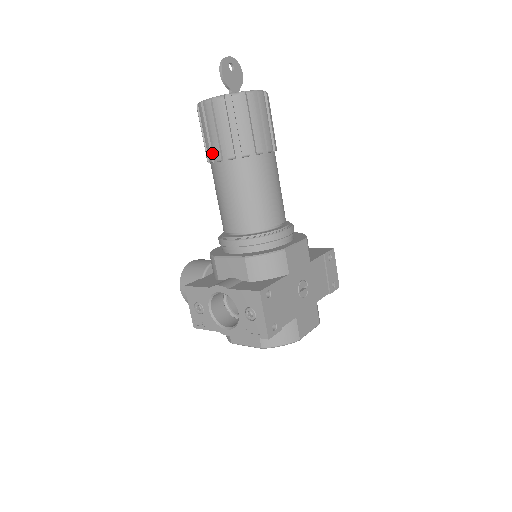
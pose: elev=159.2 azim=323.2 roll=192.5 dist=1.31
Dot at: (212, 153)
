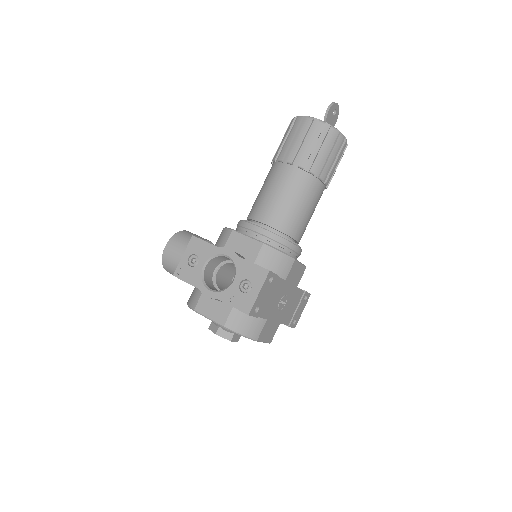
Dot at: (286, 155)
